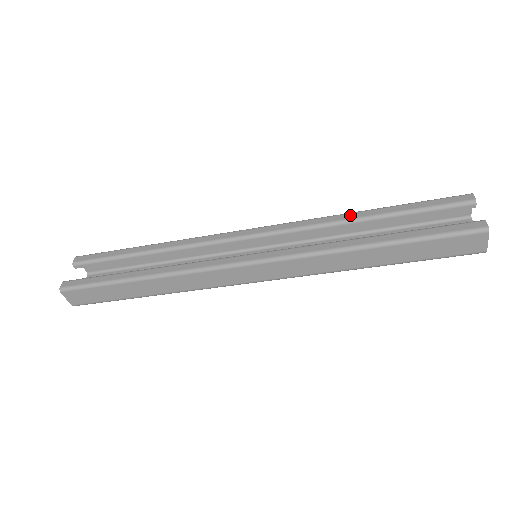
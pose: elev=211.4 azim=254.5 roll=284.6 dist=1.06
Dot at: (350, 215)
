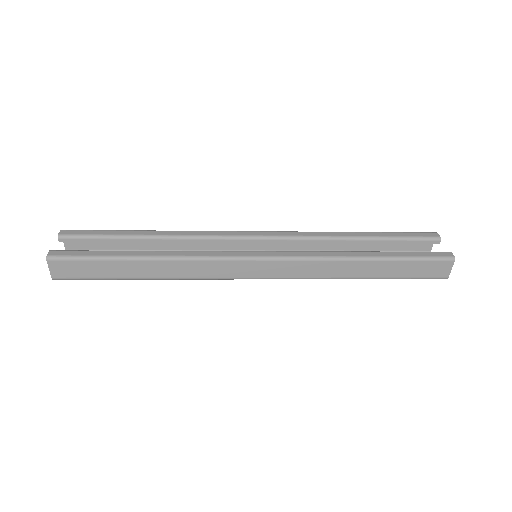
Dot at: (343, 233)
